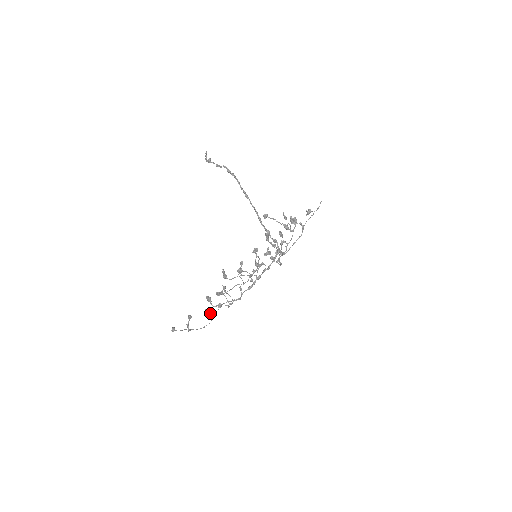
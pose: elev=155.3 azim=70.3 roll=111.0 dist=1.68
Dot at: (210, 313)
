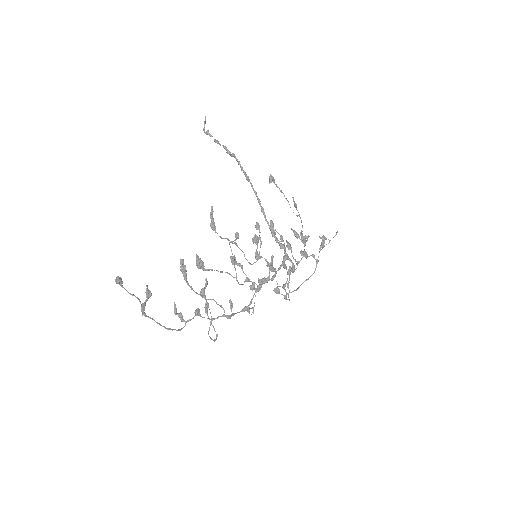
Dot at: (181, 317)
